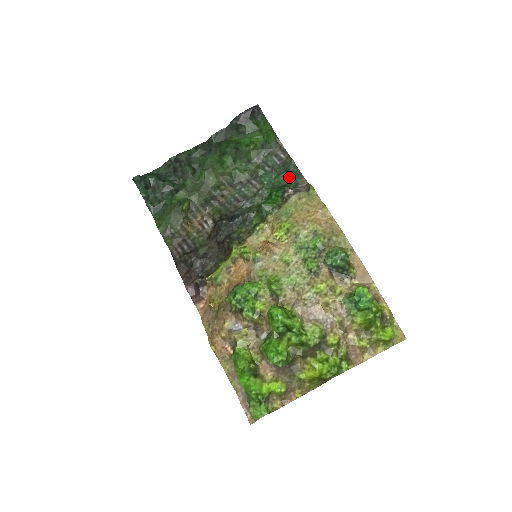
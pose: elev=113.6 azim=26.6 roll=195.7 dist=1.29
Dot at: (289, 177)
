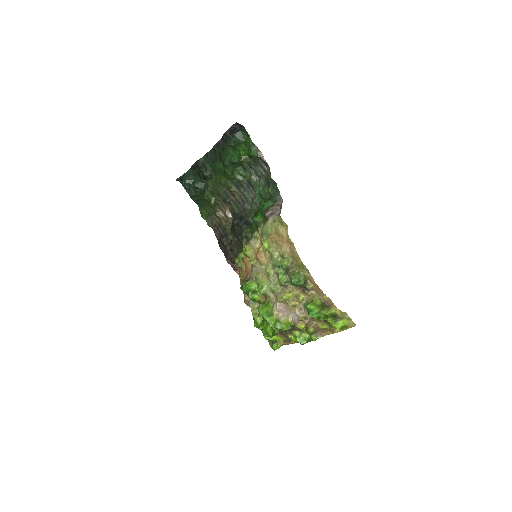
Dot at: (270, 192)
